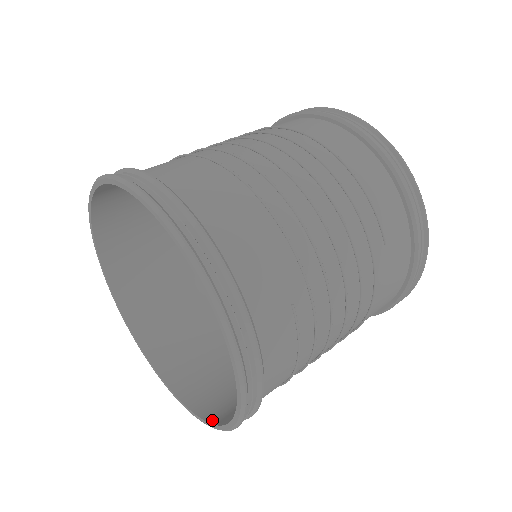
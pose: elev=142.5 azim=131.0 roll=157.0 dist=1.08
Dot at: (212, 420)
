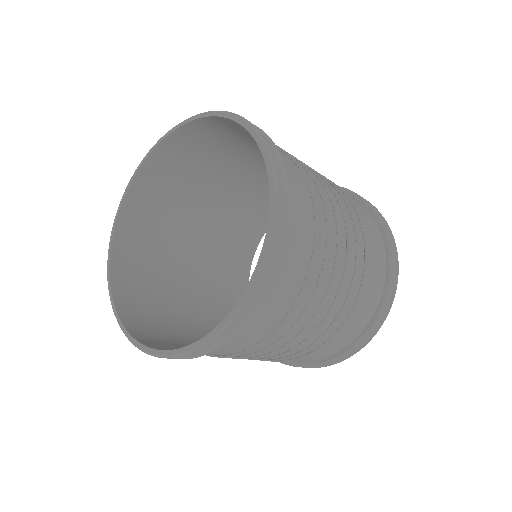
Dot at: (271, 187)
